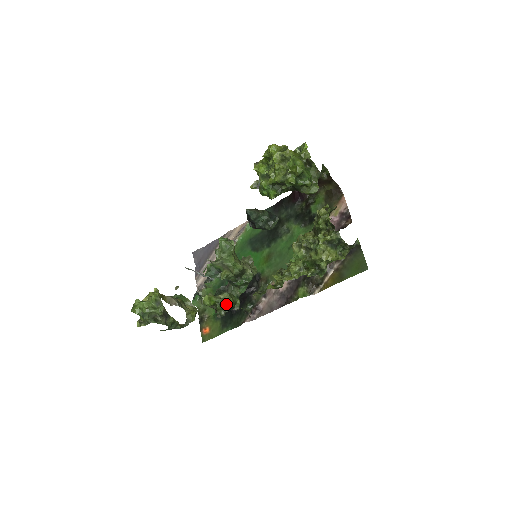
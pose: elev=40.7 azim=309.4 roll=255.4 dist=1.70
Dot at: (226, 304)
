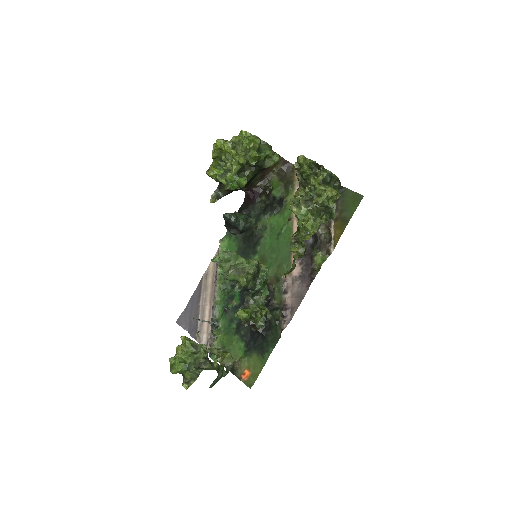
Dot at: (261, 311)
